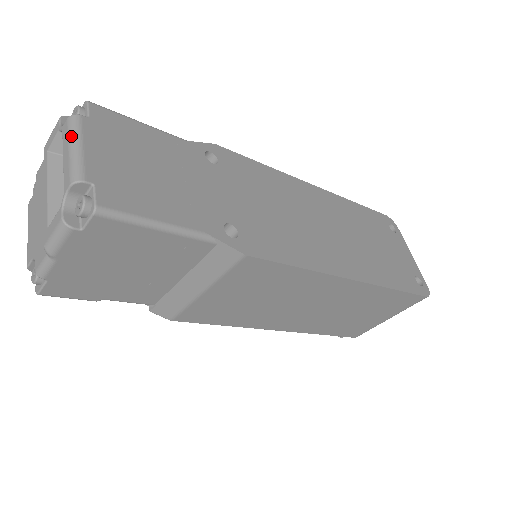
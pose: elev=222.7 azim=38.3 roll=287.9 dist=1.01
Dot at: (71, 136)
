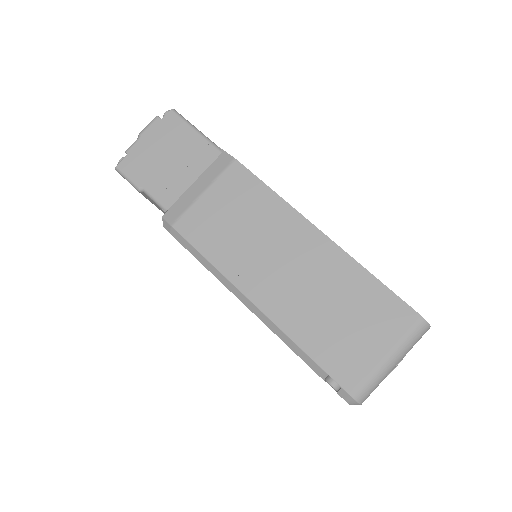
Dot at: occluded
